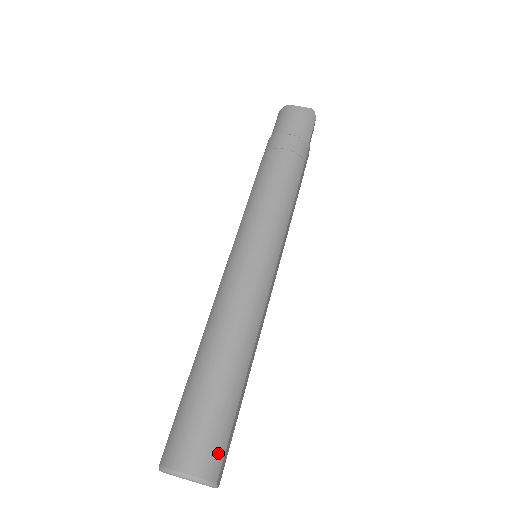
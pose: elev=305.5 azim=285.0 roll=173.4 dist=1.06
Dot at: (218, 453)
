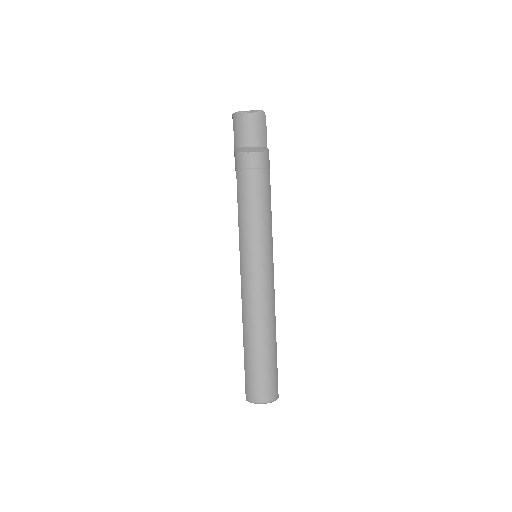
Dot at: (275, 386)
